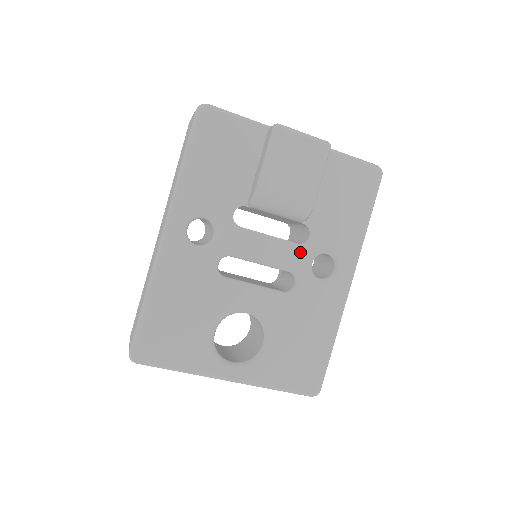
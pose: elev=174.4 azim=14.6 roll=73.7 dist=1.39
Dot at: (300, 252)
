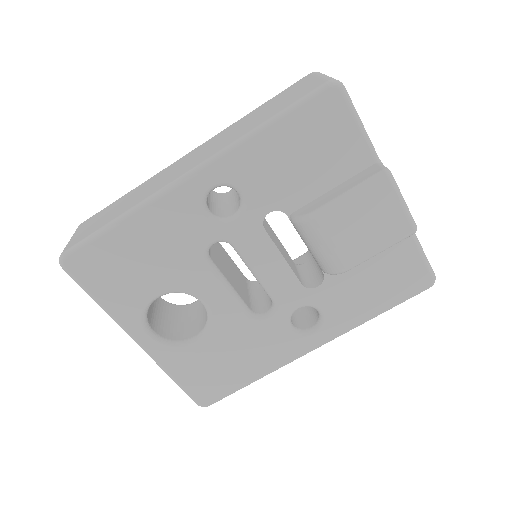
Dot at: (297, 292)
